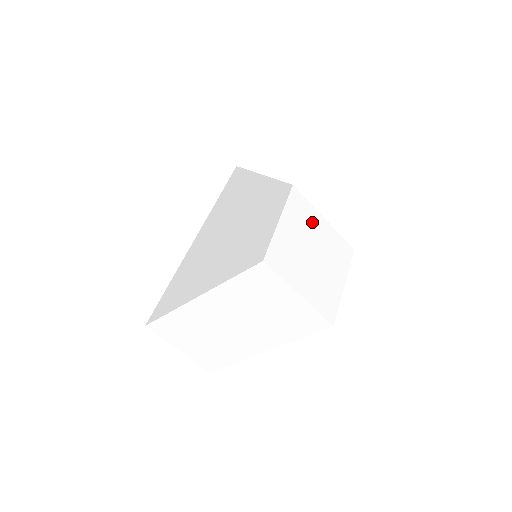
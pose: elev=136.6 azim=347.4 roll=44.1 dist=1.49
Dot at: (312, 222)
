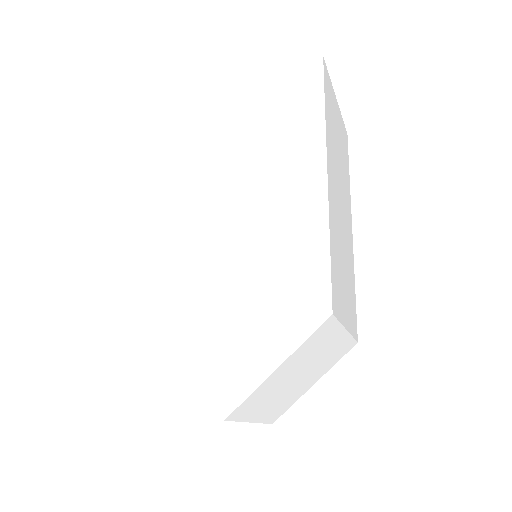
Dot at: (325, 344)
